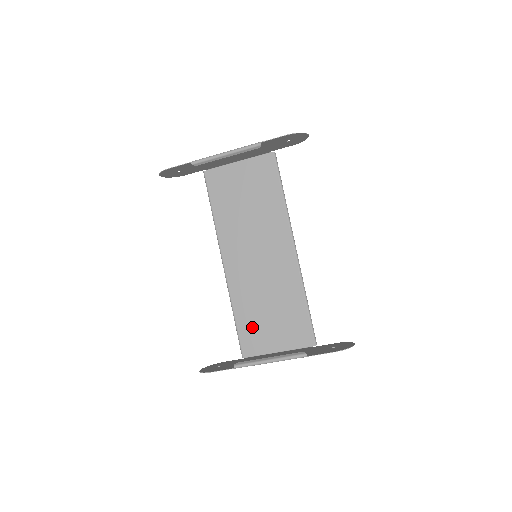
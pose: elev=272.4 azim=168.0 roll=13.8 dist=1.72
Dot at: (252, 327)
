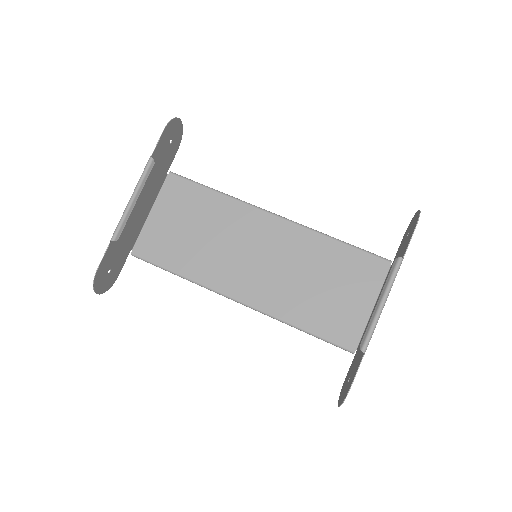
Dot at: (327, 318)
